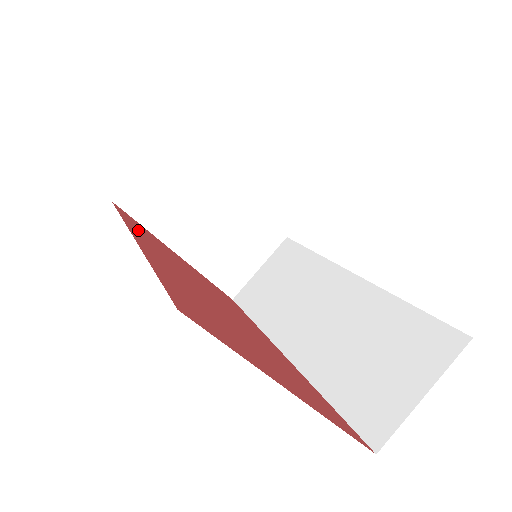
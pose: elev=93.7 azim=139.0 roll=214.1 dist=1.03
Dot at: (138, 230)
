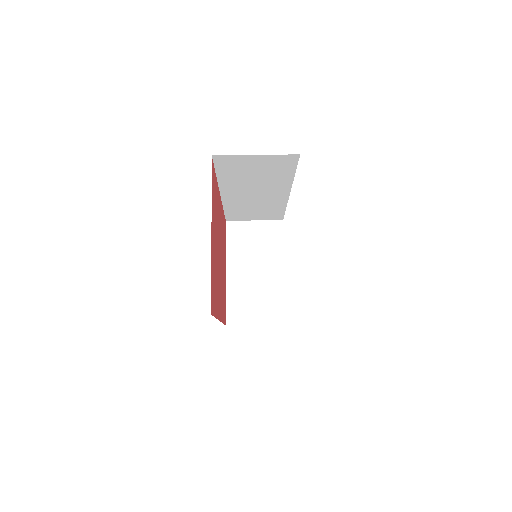
Dot at: occluded
